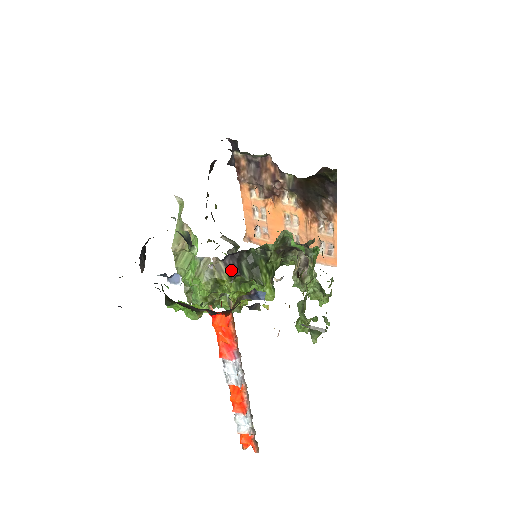
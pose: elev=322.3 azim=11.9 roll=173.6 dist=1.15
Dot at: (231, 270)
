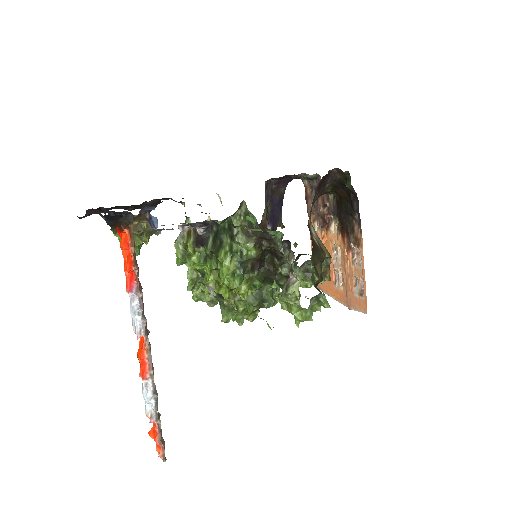
Dot at: (198, 238)
